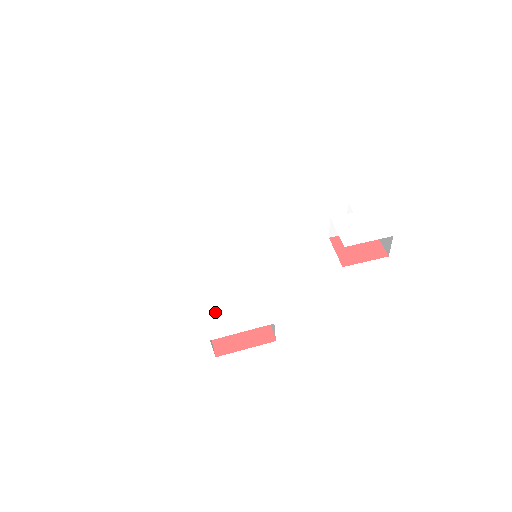
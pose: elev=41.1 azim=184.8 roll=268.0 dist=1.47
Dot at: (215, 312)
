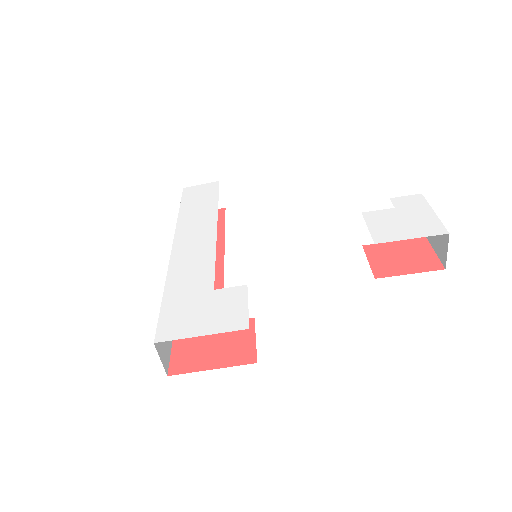
Dot at: (174, 309)
